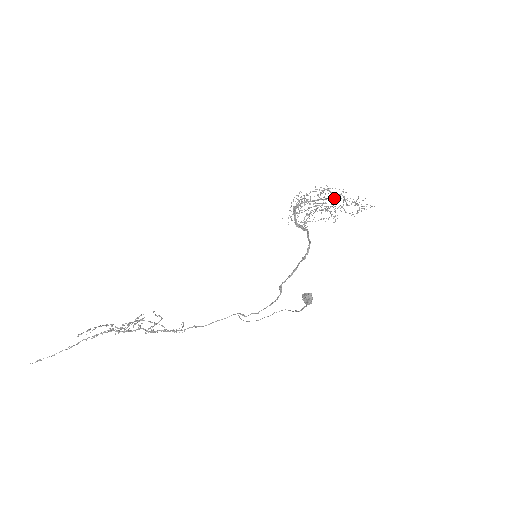
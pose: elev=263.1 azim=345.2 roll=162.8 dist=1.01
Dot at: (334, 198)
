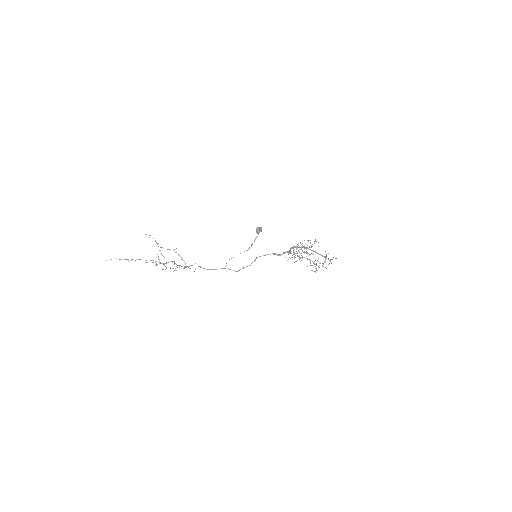
Dot at: (319, 254)
